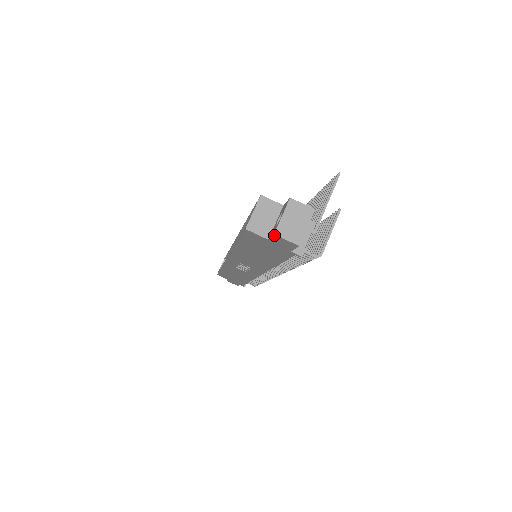
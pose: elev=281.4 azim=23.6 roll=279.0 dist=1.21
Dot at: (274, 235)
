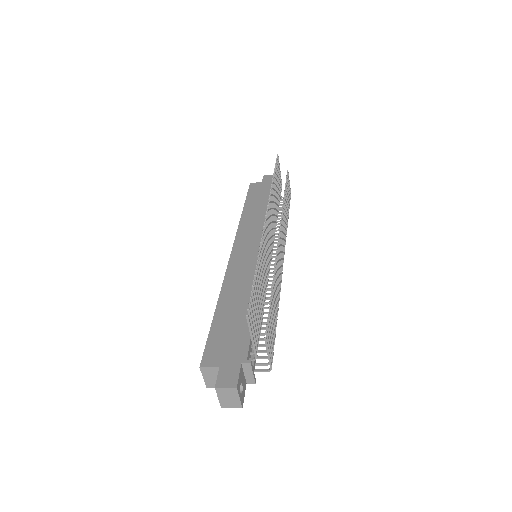
Dot at: (222, 406)
